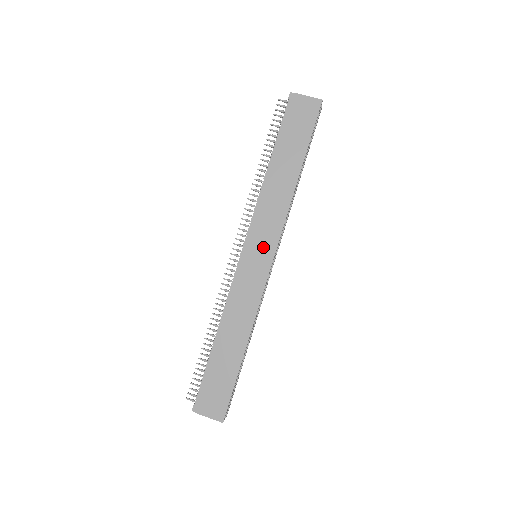
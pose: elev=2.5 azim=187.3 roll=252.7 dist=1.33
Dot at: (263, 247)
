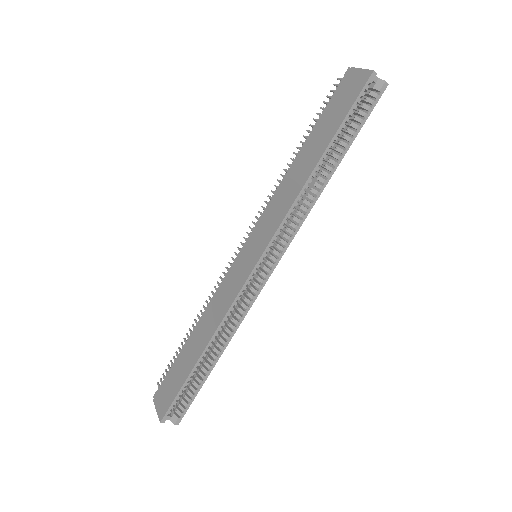
Dot at: (257, 244)
